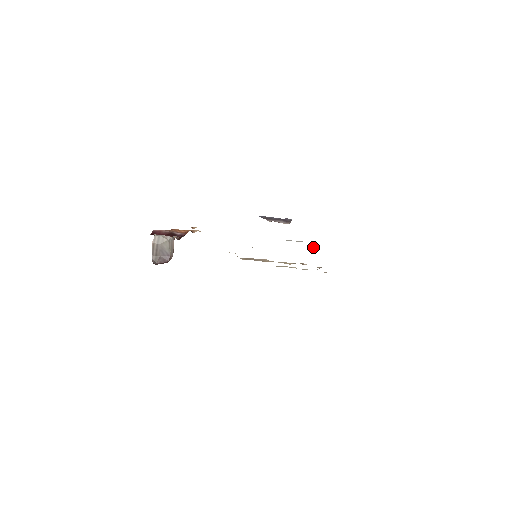
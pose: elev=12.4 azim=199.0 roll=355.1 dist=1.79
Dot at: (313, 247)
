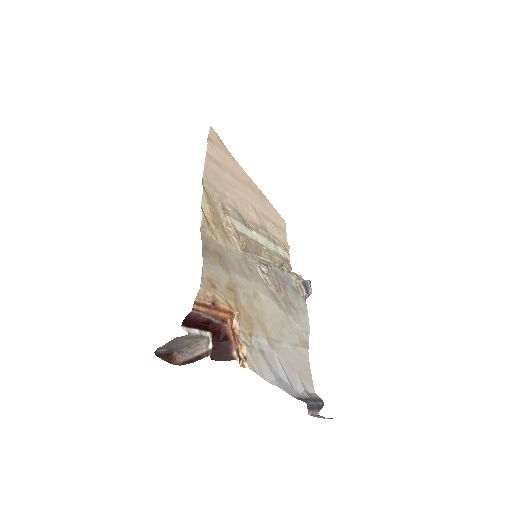
Dot at: (307, 293)
